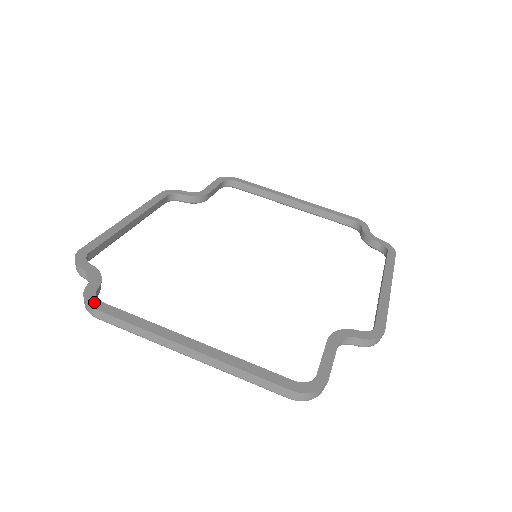
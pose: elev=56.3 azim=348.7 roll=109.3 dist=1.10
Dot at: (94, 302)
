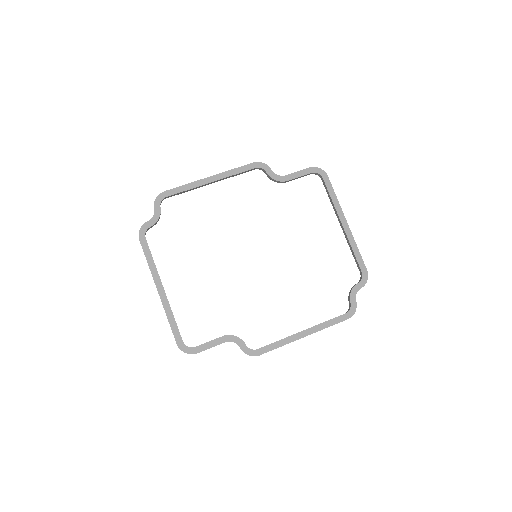
Dot at: (142, 235)
